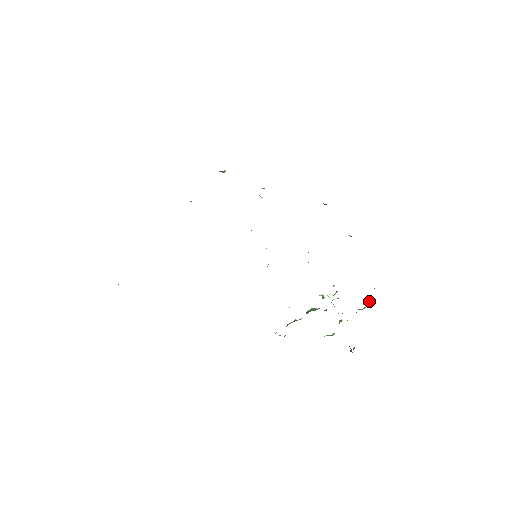
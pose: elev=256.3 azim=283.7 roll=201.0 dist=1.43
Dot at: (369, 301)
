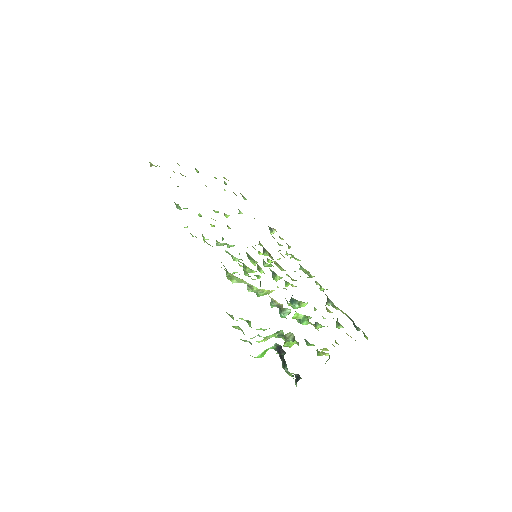
Dot at: (327, 360)
